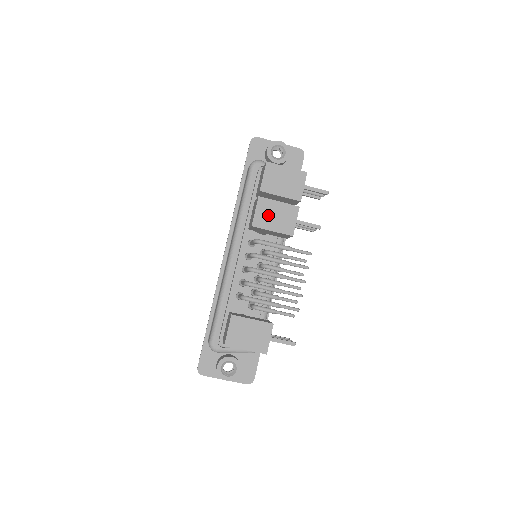
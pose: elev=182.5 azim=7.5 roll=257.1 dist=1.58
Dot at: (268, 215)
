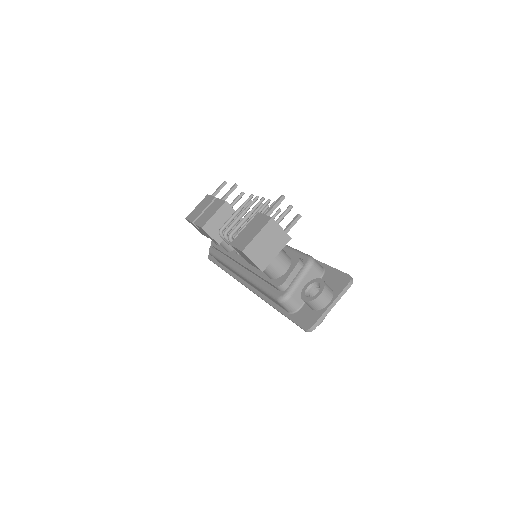
Dot at: (205, 217)
